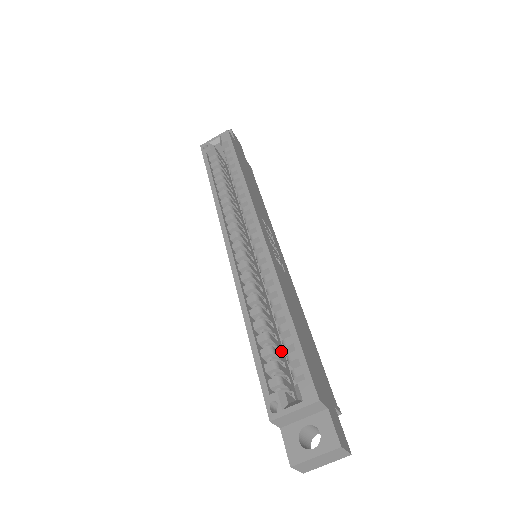
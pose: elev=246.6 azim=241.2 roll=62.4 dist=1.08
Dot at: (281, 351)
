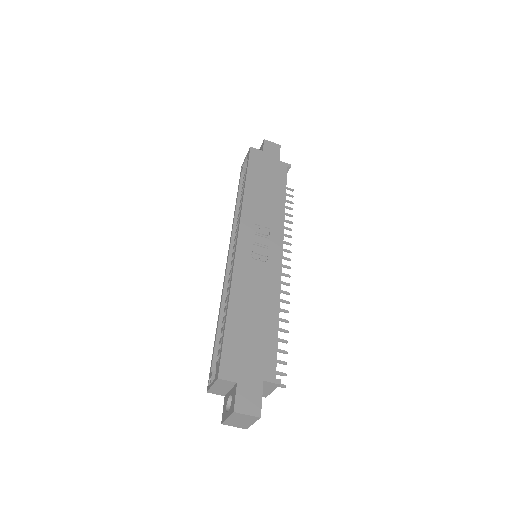
Dot at: occluded
